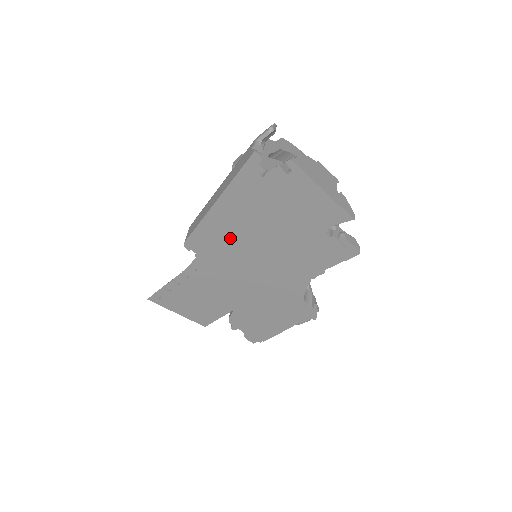
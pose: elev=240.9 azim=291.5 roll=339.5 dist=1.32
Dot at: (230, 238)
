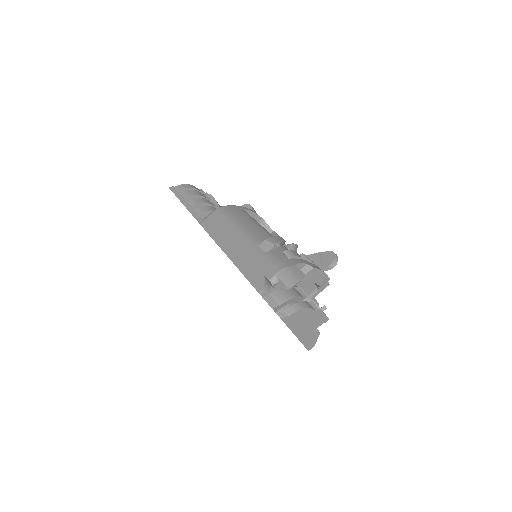
Dot at: occluded
